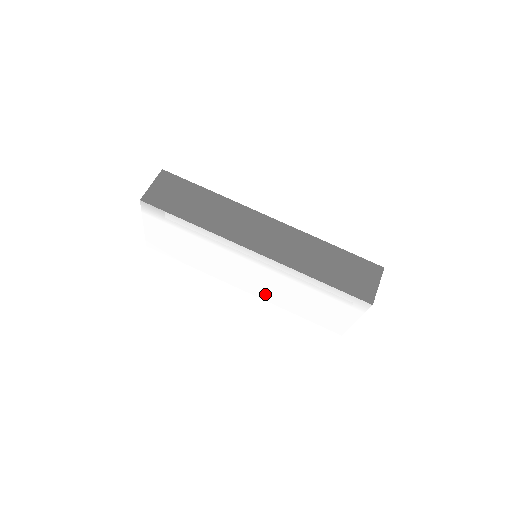
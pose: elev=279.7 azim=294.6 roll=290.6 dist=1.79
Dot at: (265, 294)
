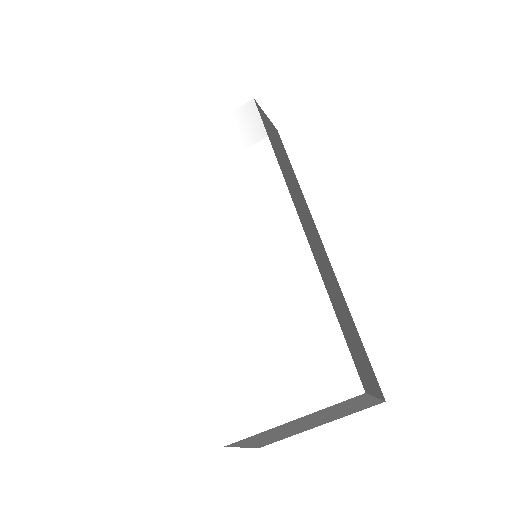
Dot at: (213, 294)
